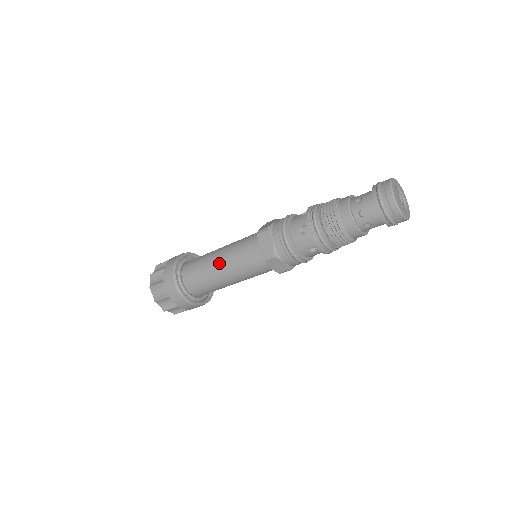
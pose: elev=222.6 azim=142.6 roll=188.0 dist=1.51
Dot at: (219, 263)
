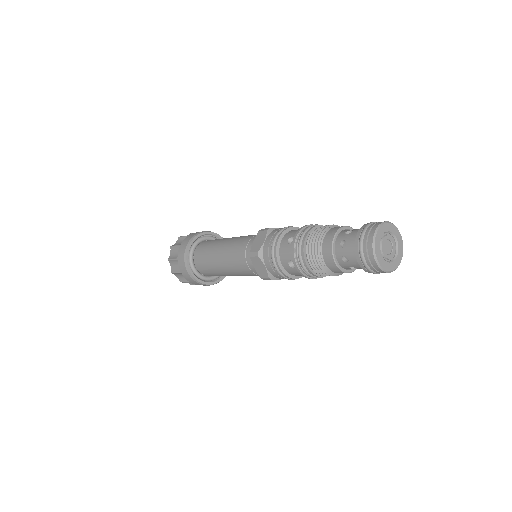
Dot at: (223, 246)
